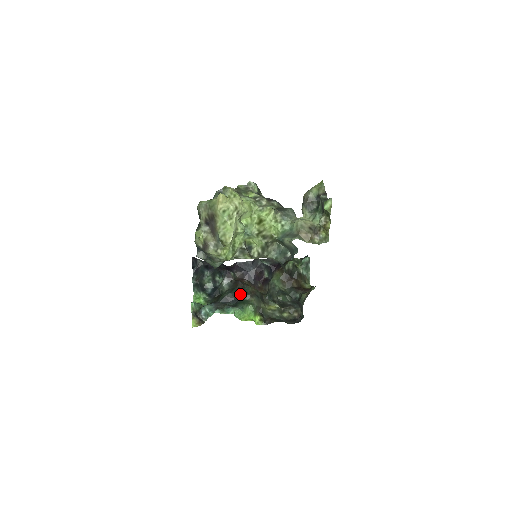
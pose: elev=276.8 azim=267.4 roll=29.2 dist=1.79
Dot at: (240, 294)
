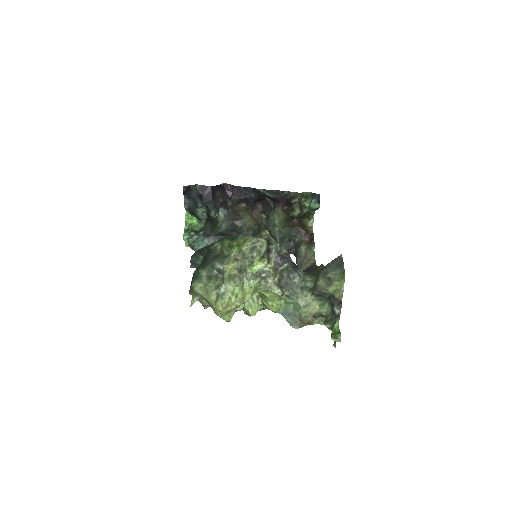
Dot at: (236, 231)
